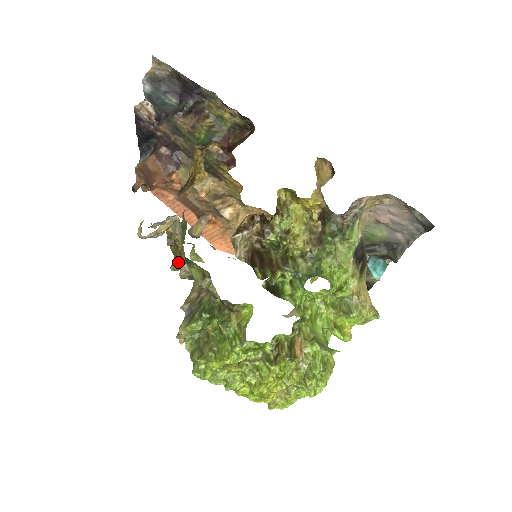
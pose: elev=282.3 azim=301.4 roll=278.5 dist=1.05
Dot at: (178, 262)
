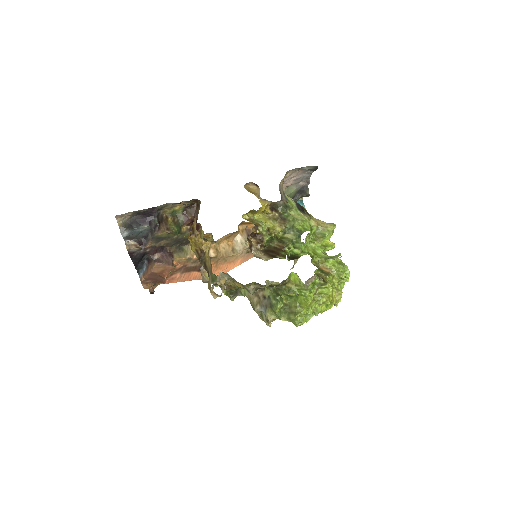
Dot at: (232, 294)
